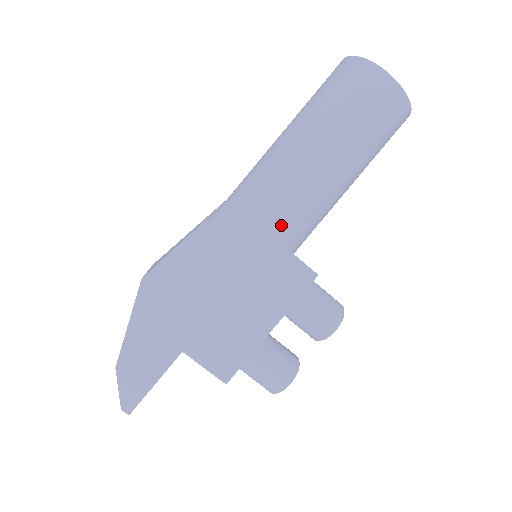
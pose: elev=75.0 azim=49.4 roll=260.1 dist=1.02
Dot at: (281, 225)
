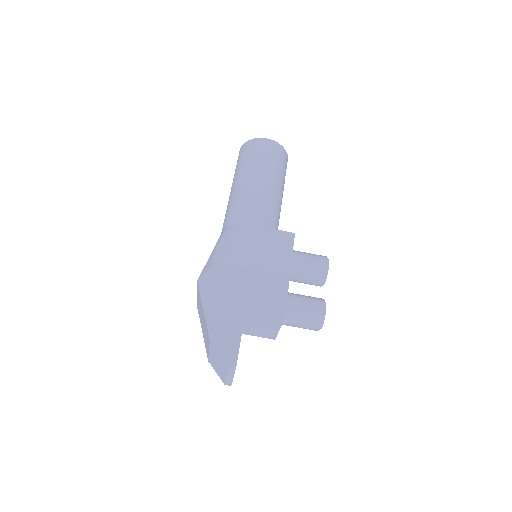
Dot at: (258, 219)
